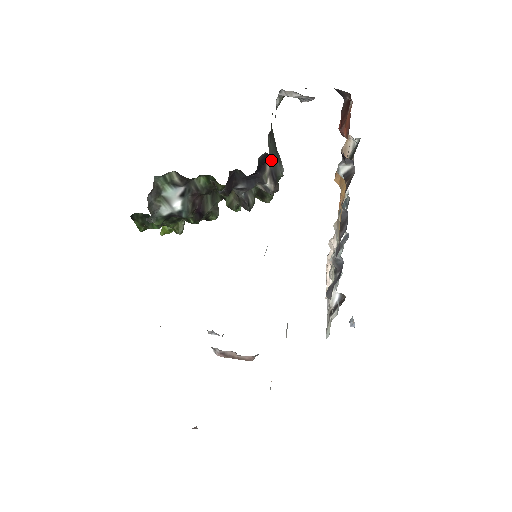
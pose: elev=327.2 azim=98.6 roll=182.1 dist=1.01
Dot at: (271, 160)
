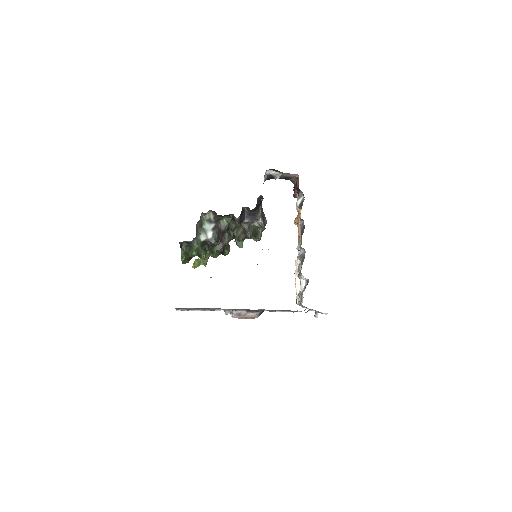
Dot at: (261, 210)
